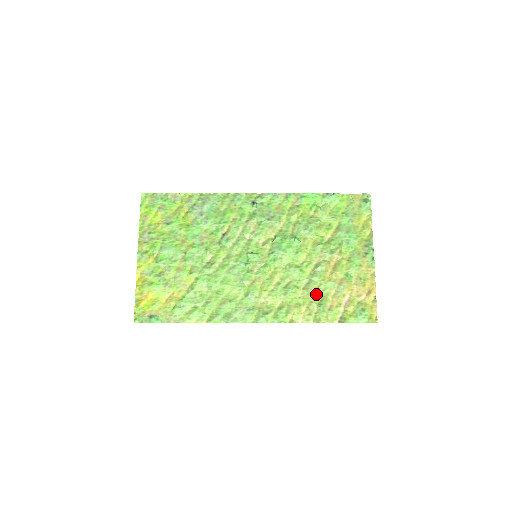
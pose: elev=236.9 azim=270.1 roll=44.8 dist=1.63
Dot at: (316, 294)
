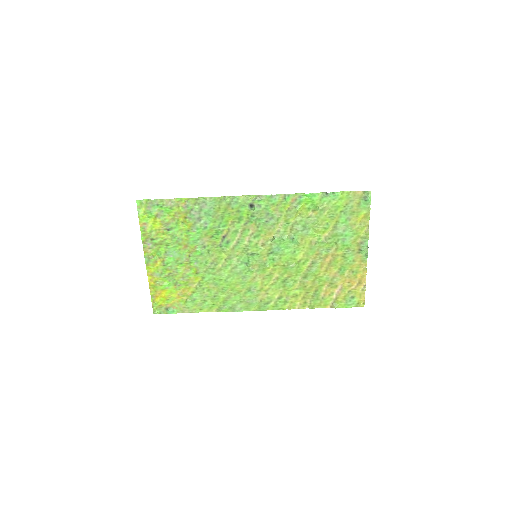
Dot at: (311, 286)
